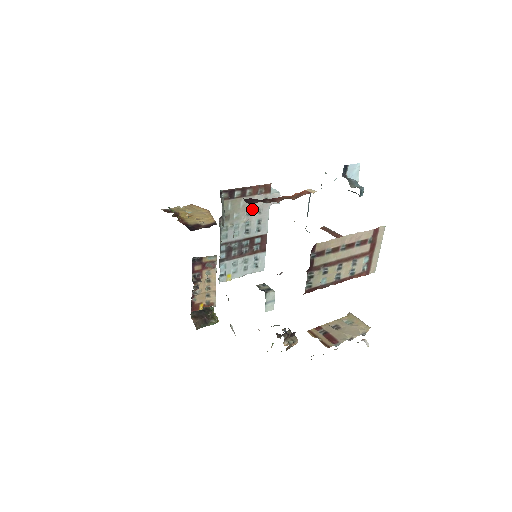
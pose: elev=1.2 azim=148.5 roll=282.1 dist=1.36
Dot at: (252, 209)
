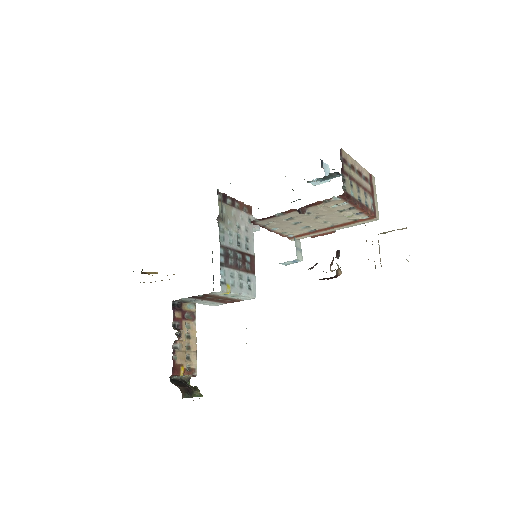
Dot at: (240, 223)
